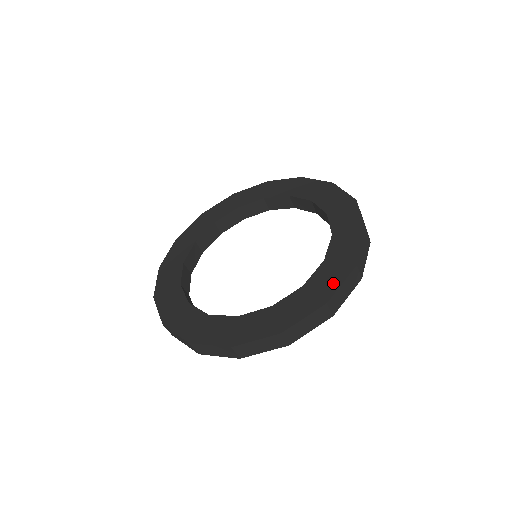
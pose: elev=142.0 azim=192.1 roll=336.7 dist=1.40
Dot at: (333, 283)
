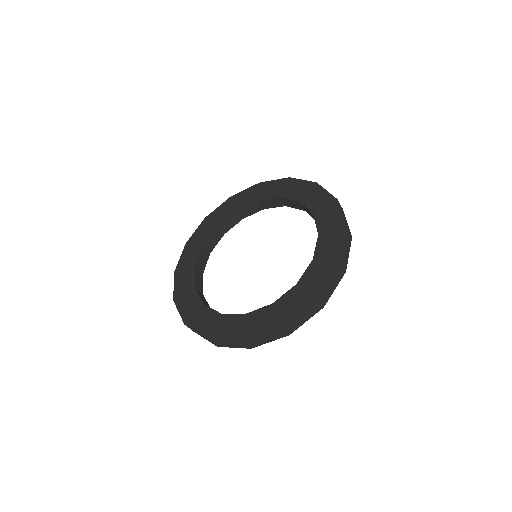
Dot at: (321, 280)
